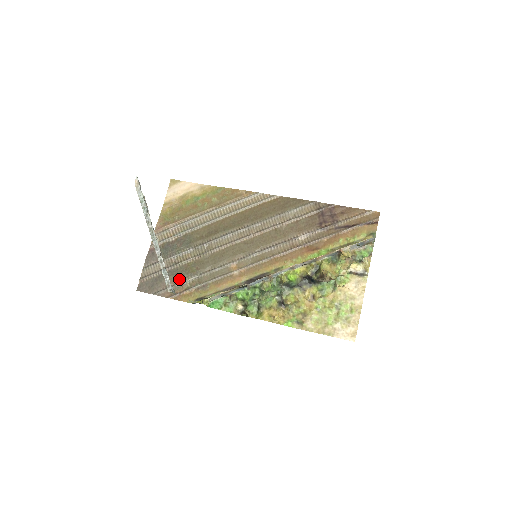
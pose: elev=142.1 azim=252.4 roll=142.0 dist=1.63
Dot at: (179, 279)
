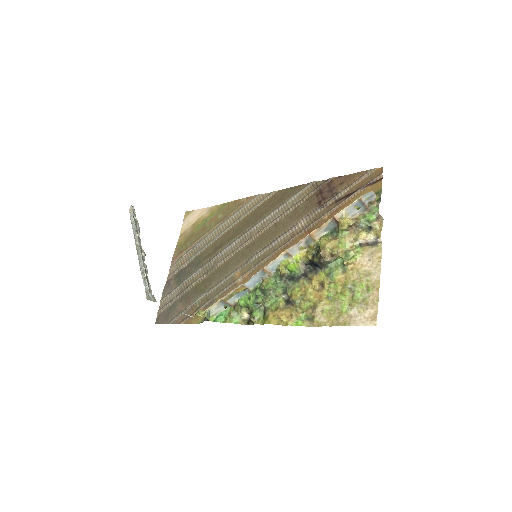
Dot at: (190, 302)
